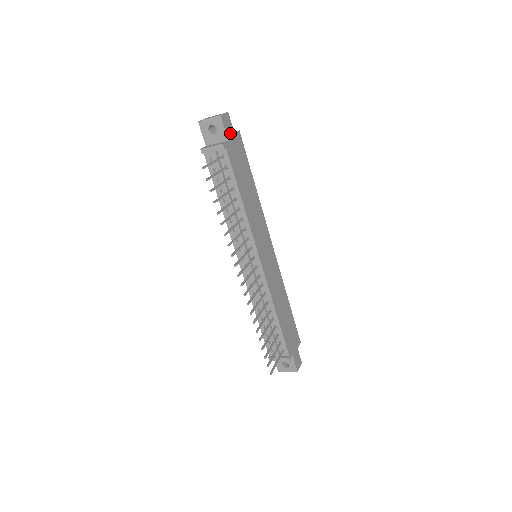
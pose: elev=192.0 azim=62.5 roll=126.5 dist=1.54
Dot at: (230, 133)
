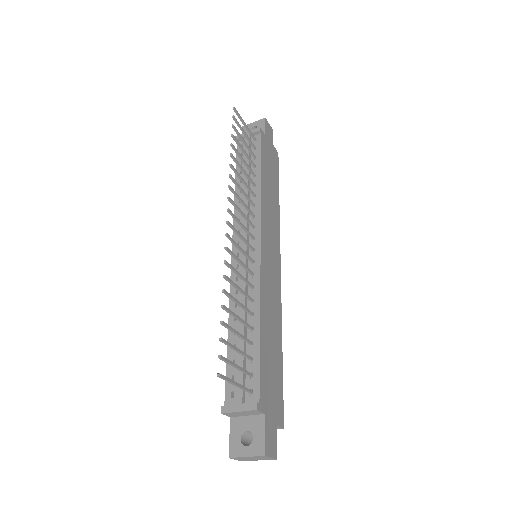
Dot at: (269, 138)
